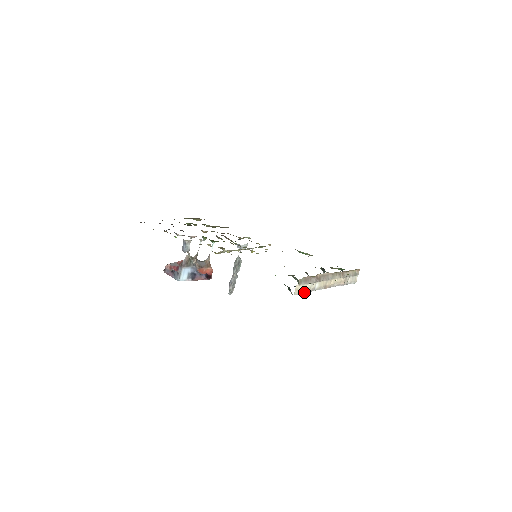
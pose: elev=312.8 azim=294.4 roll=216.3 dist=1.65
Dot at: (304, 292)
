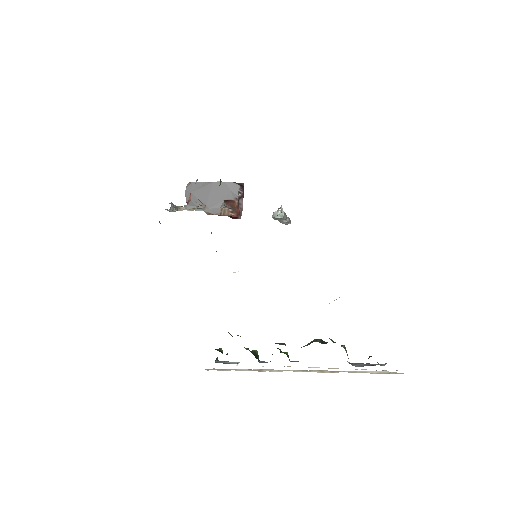
Dot at: occluded
